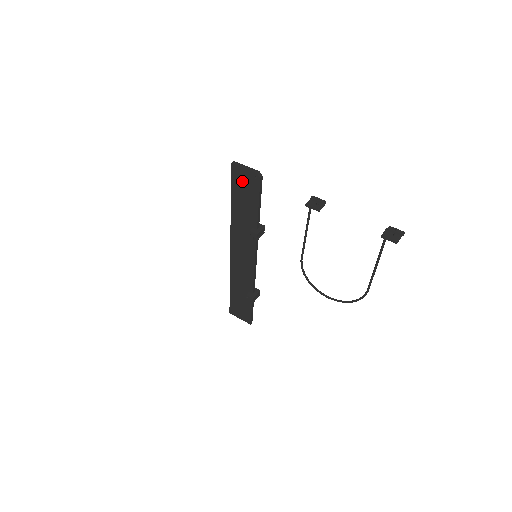
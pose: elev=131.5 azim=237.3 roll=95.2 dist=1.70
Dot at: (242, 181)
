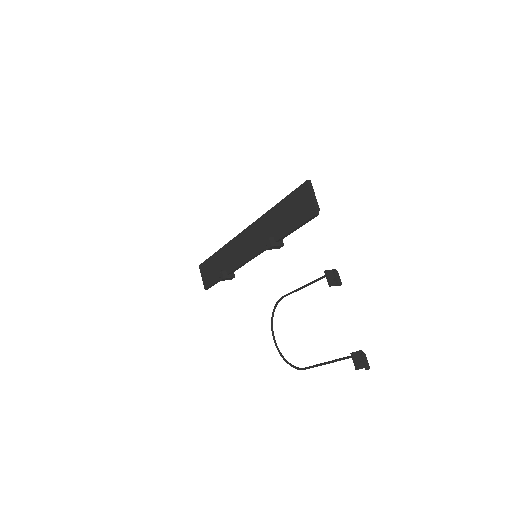
Dot at: (301, 201)
